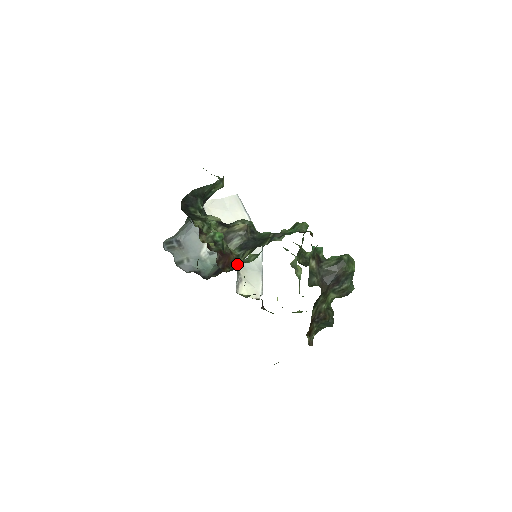
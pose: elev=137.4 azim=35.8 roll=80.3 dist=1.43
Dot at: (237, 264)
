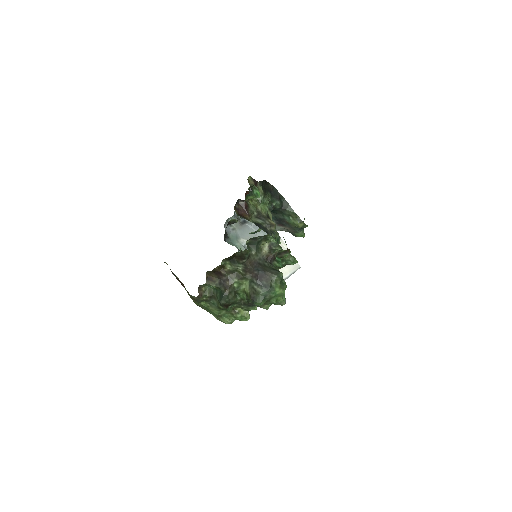
Dot at: (243, 217)
